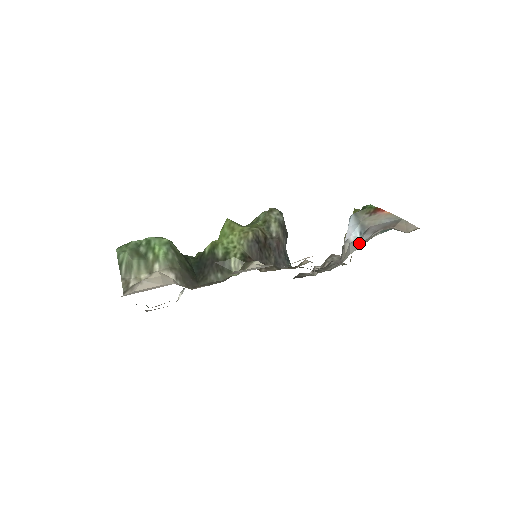
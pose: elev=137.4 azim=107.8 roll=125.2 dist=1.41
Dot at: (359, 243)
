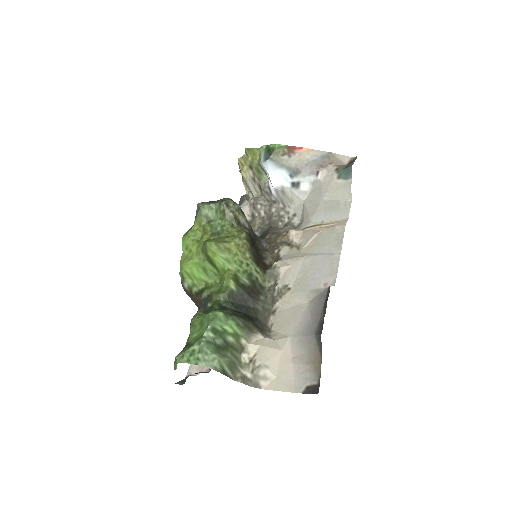
Dot at: (325, 194)
